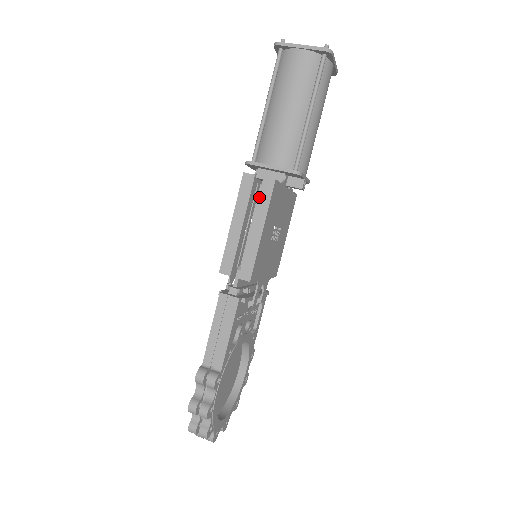
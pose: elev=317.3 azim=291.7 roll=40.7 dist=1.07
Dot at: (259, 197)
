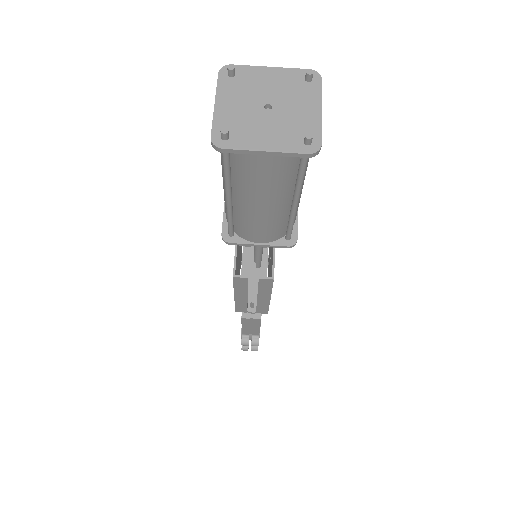
Dot at: (259, 287)
